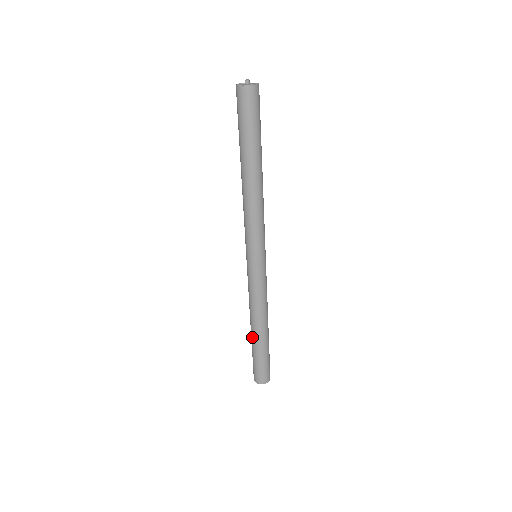
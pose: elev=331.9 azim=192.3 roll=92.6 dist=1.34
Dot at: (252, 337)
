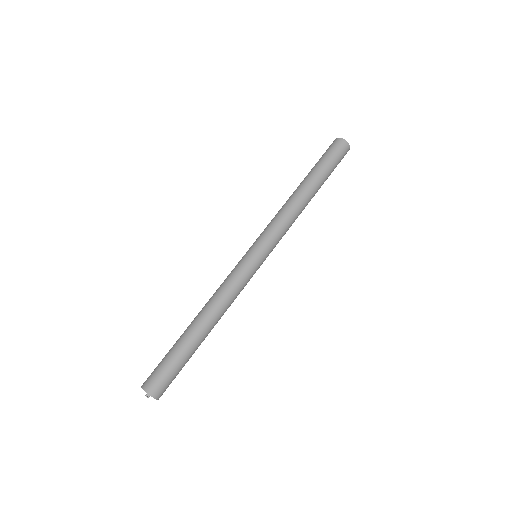
Dot at: (189, 330)
